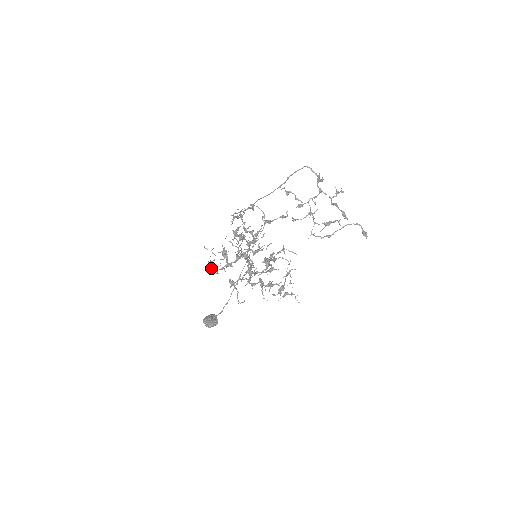
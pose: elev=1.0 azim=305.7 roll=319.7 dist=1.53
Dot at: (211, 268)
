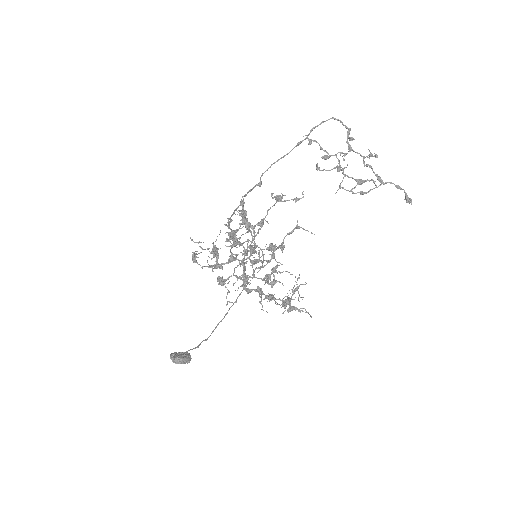
Dot at: (195, 261)
